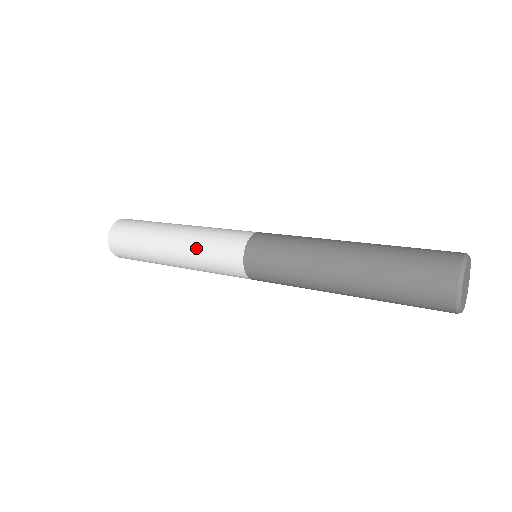
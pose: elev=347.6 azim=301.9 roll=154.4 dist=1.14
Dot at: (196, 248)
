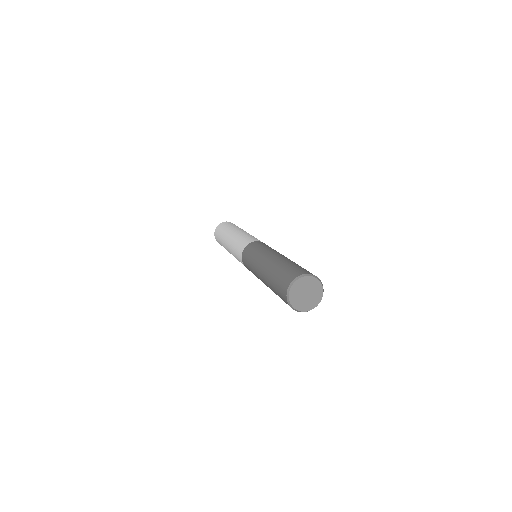
Dot at: (232, 252)
